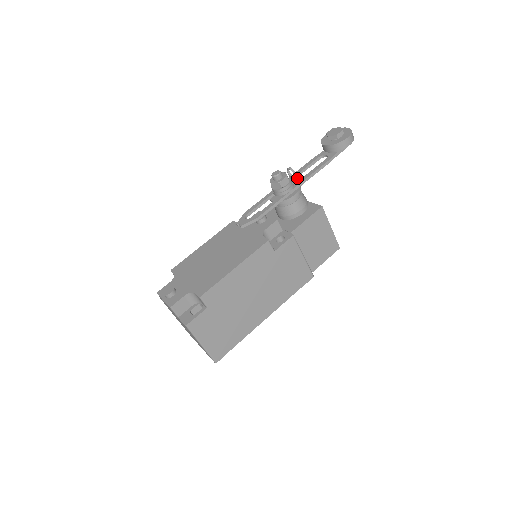
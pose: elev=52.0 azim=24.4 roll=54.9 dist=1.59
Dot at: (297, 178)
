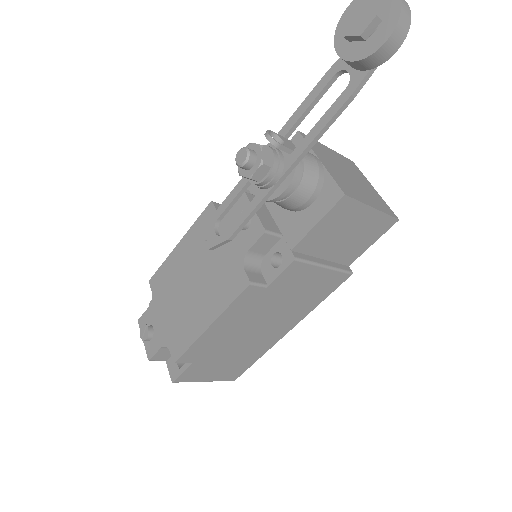
Dot at: (287, 149)
